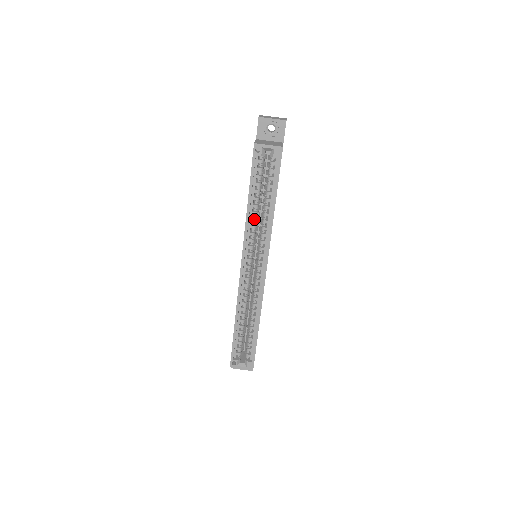
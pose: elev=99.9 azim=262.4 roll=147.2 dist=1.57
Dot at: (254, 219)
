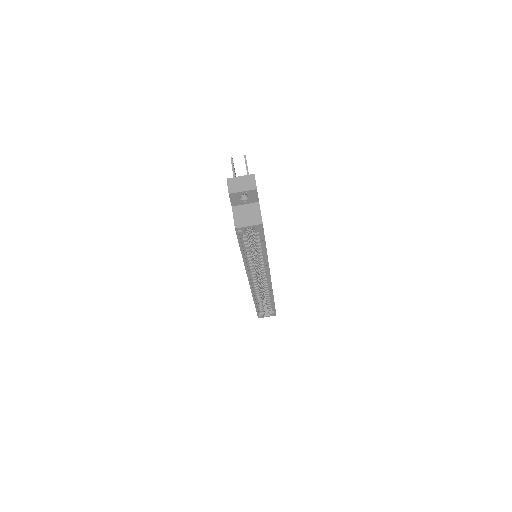
Dot at: (251, 260)
